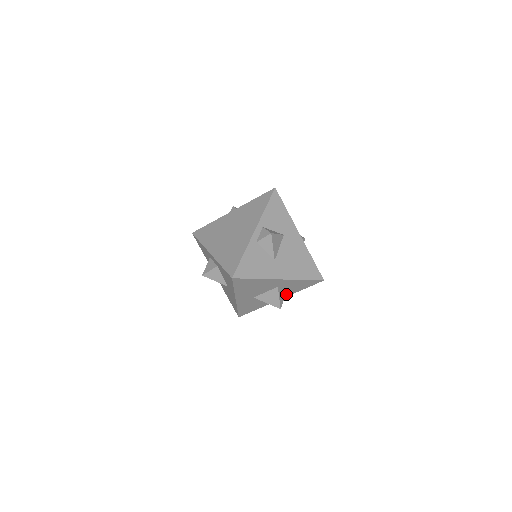
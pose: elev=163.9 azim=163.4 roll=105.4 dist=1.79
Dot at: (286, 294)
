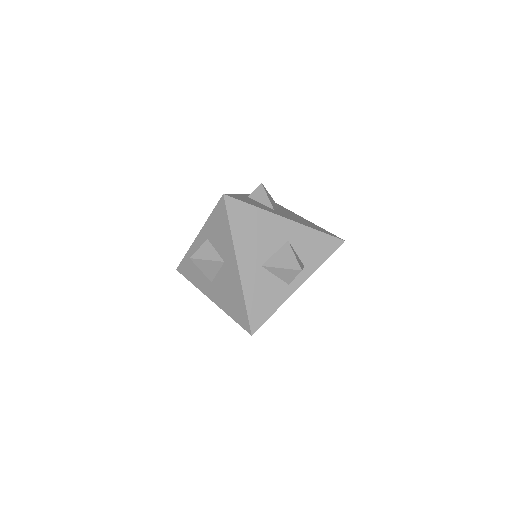
Dot at: (305, 271)
